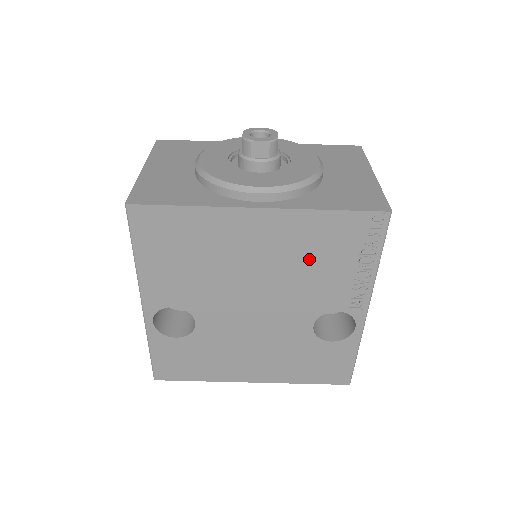
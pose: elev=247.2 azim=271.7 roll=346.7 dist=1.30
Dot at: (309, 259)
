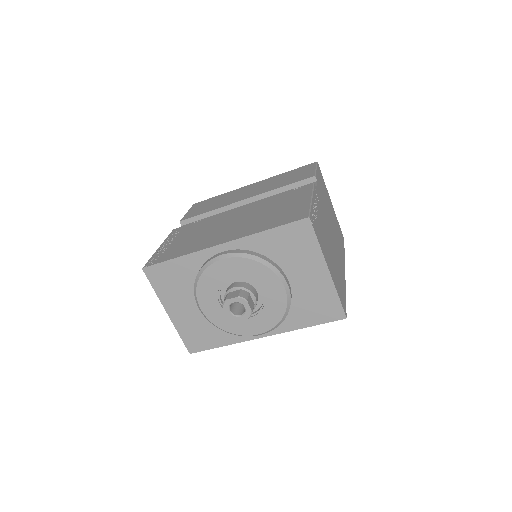
Dot at: occluded
